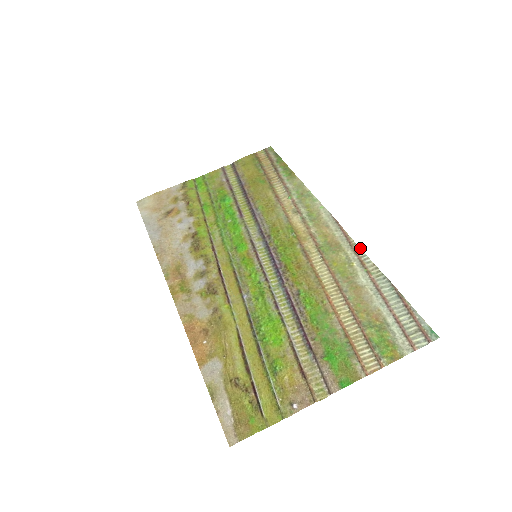
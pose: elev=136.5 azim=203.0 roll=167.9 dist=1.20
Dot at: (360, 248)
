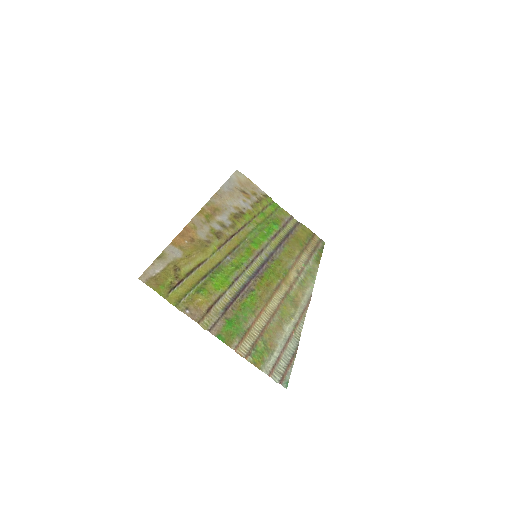
Dot at: occluded
